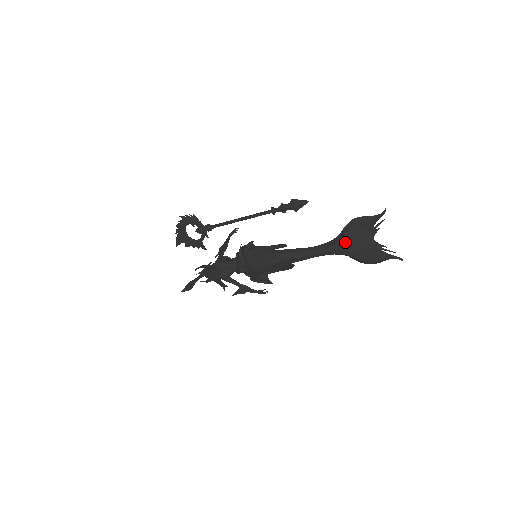
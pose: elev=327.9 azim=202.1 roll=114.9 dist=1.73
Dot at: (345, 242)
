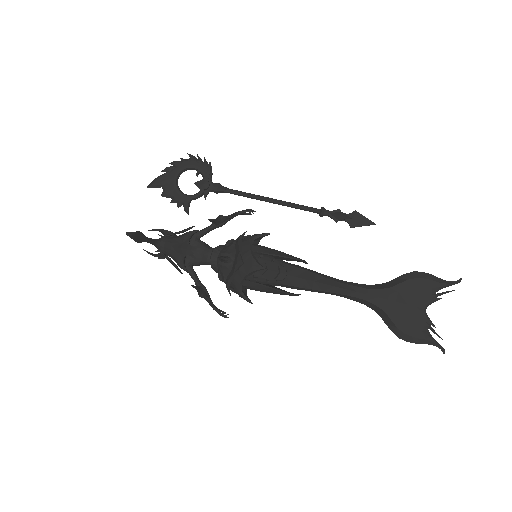
Dot at: (393, 293)
